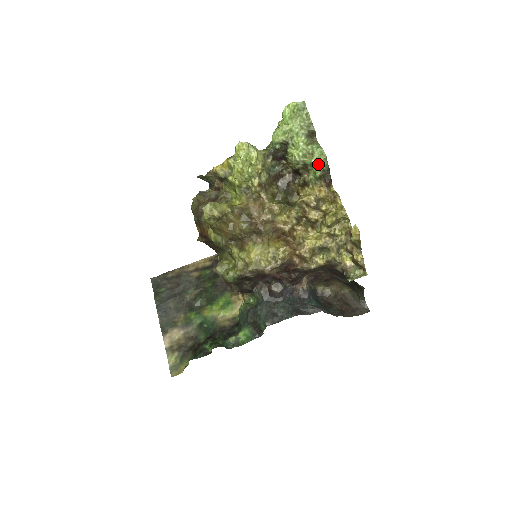
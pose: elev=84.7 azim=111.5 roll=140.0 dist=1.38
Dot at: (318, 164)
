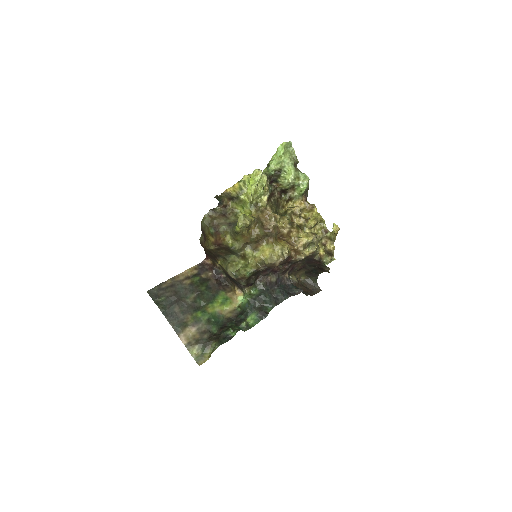
Dot at: (304, 184)
